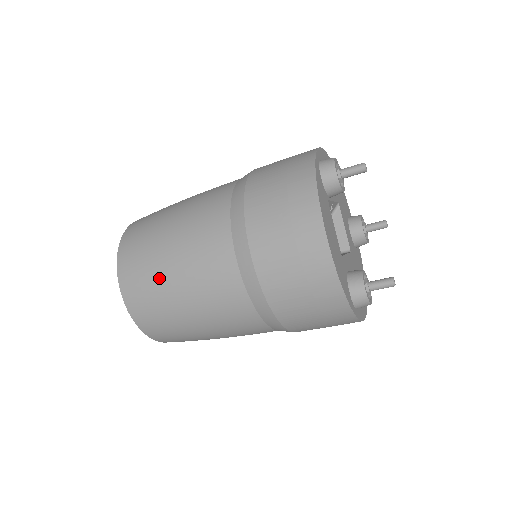
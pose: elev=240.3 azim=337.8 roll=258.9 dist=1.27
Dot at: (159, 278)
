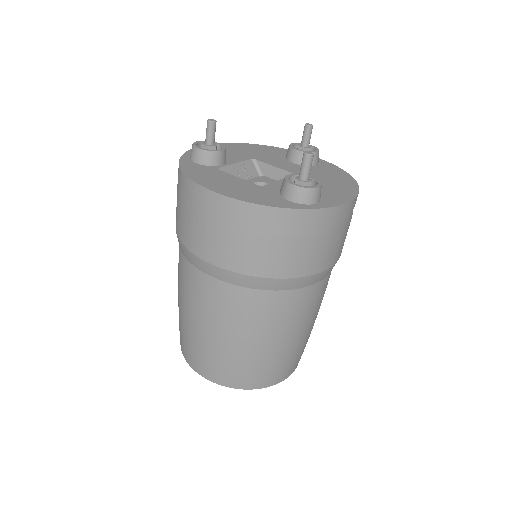
Dot at: (201, 341)
